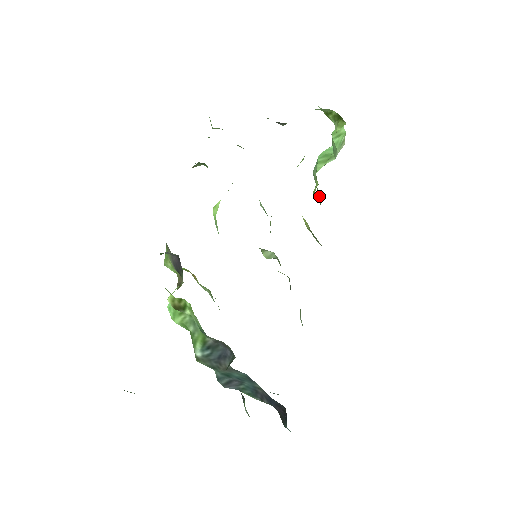
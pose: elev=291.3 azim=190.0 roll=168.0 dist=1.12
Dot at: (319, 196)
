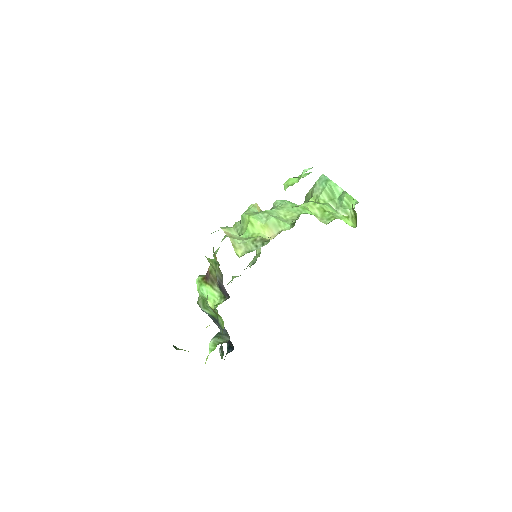
Dot at: (309, 196)
